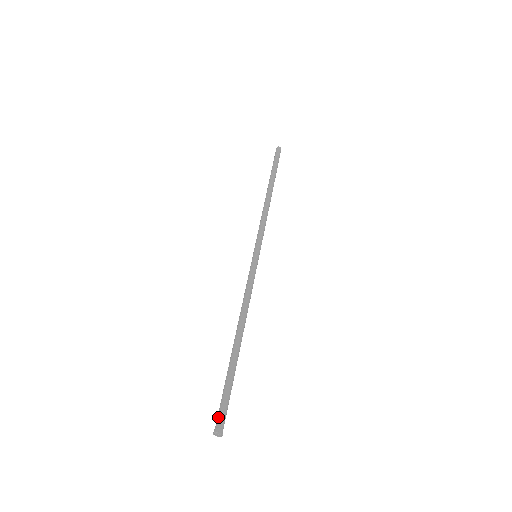
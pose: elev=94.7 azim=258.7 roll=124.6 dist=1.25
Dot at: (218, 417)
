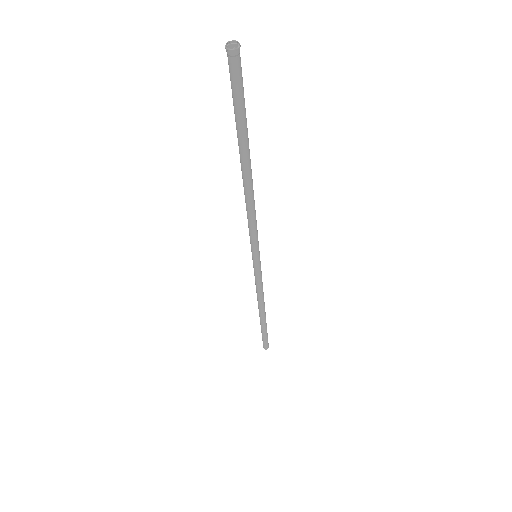
Dot at: (232, 64)
